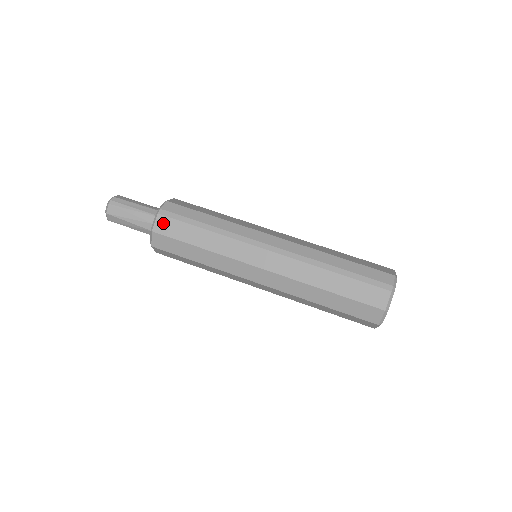
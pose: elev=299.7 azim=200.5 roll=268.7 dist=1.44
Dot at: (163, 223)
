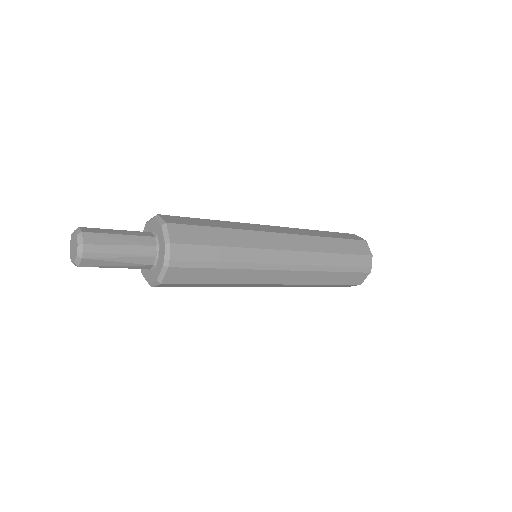
Dot at: (175, 274)
